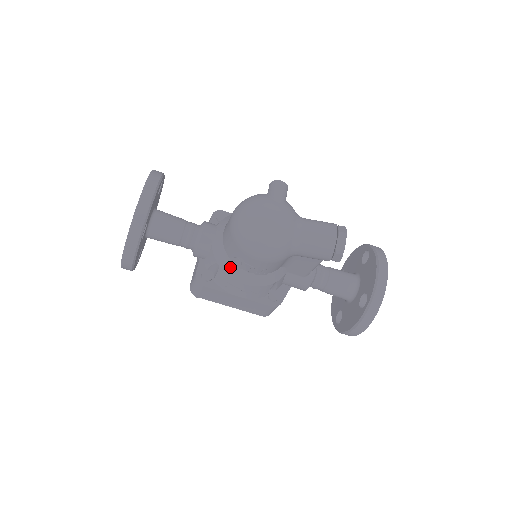
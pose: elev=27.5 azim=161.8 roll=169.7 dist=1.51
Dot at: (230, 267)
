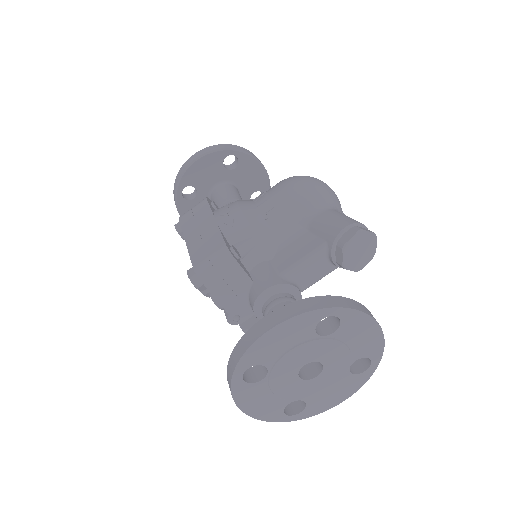
Dot at: (247, 200)
